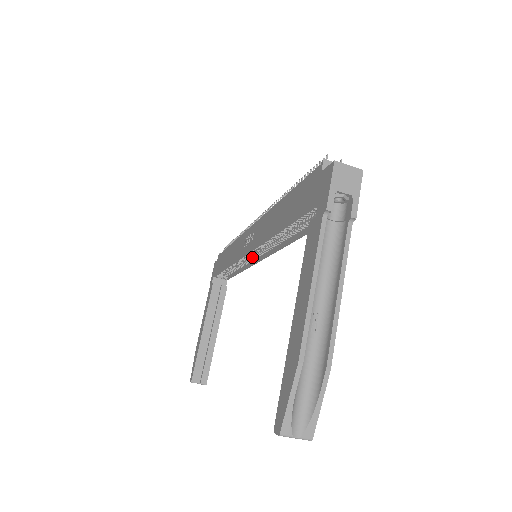
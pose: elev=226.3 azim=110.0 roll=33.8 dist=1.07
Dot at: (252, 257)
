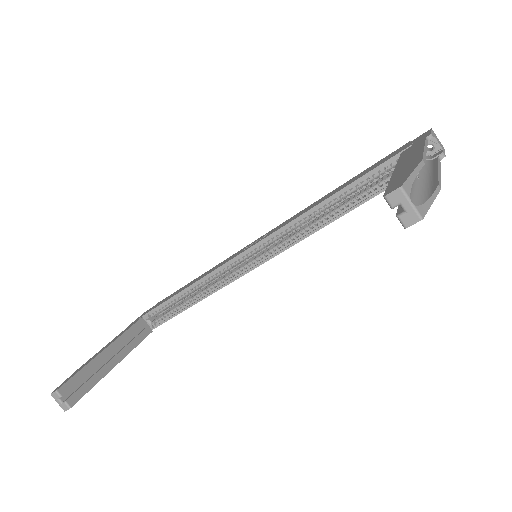
Dot at: (240, 268)
